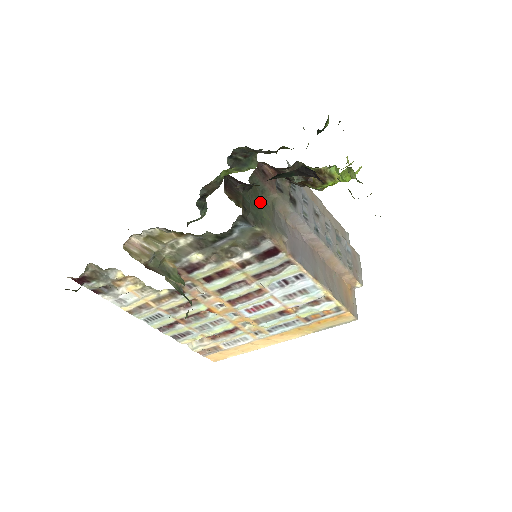
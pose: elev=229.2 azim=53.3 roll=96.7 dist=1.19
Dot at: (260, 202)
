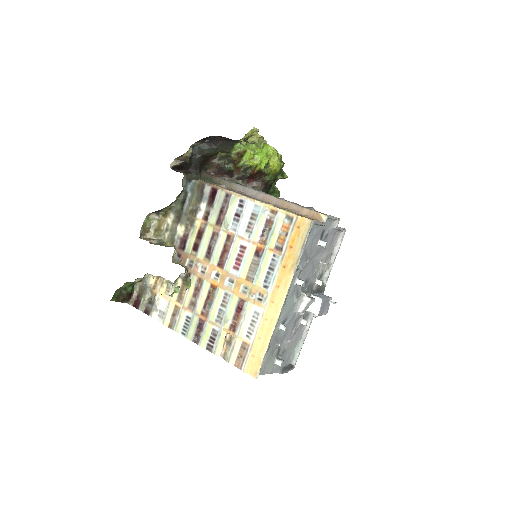
Dot at: occluded
